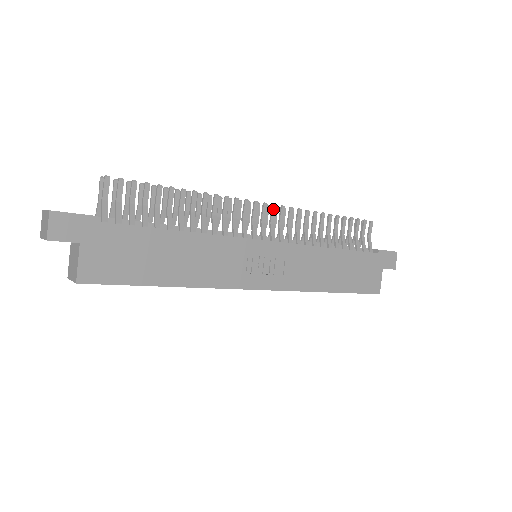
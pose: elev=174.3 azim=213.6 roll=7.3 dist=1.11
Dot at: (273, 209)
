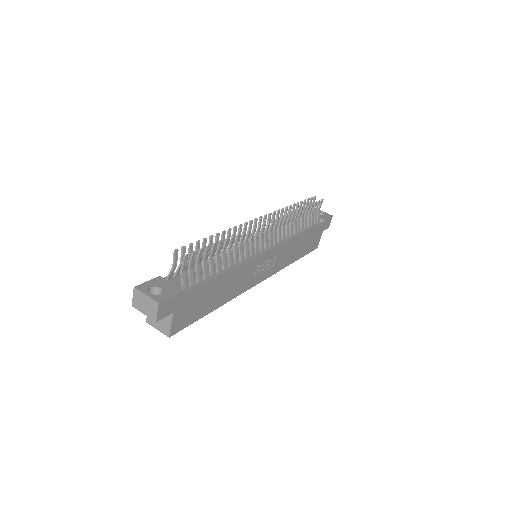
Dot at: (273, 223)
